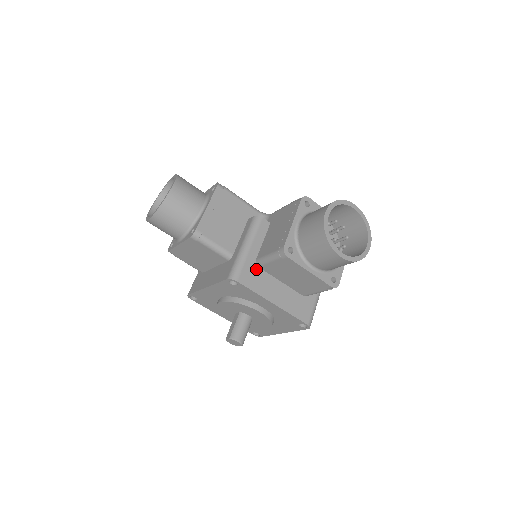
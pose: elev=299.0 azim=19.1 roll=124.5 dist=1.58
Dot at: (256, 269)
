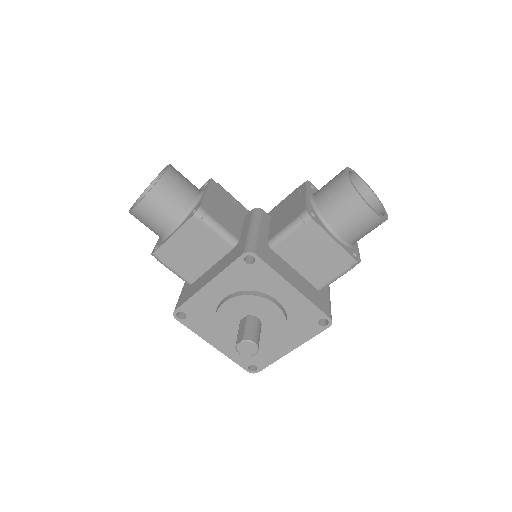
Dot at: (270, 250)
